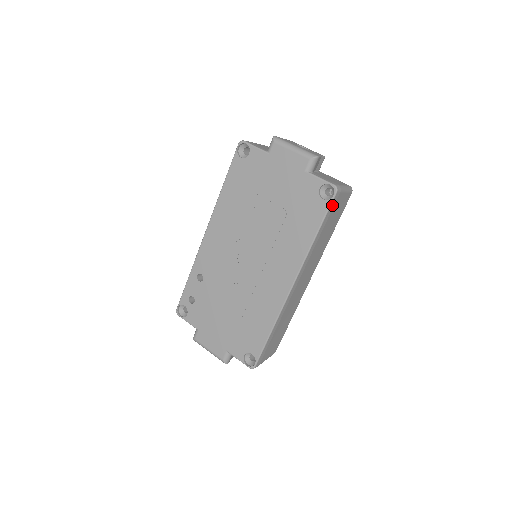
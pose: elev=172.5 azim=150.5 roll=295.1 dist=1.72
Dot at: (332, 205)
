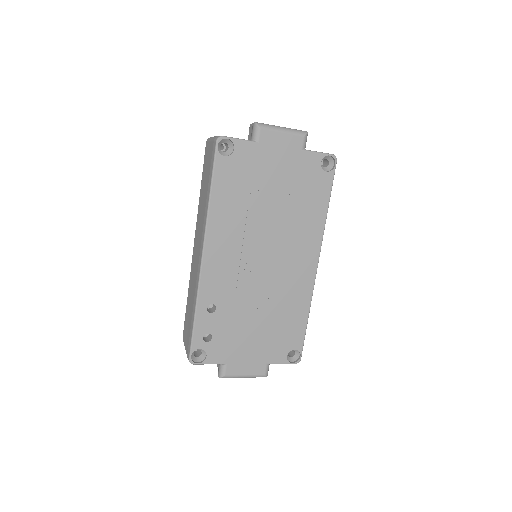
Dot at: (332, 174)
